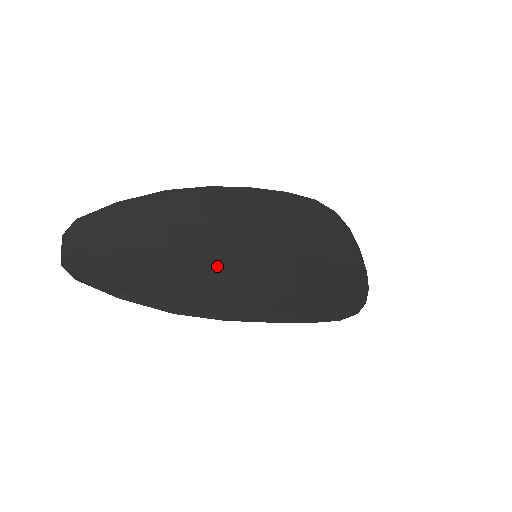
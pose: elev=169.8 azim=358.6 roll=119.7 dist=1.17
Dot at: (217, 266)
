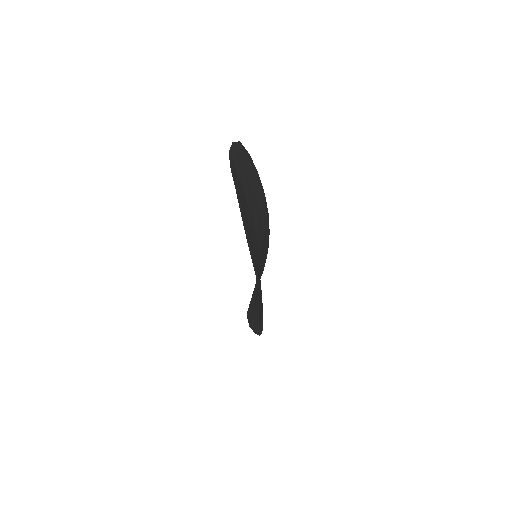
Dot at: (256, 244)
